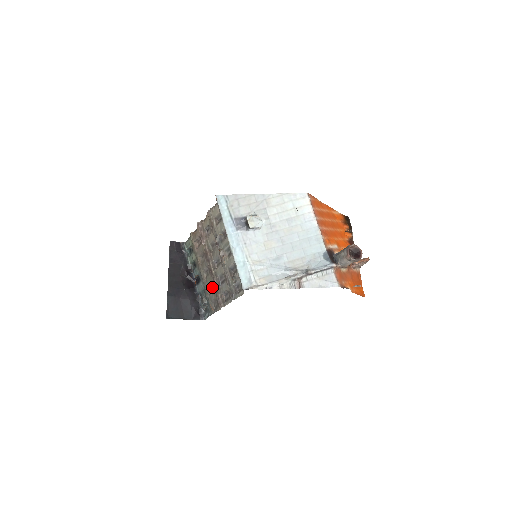
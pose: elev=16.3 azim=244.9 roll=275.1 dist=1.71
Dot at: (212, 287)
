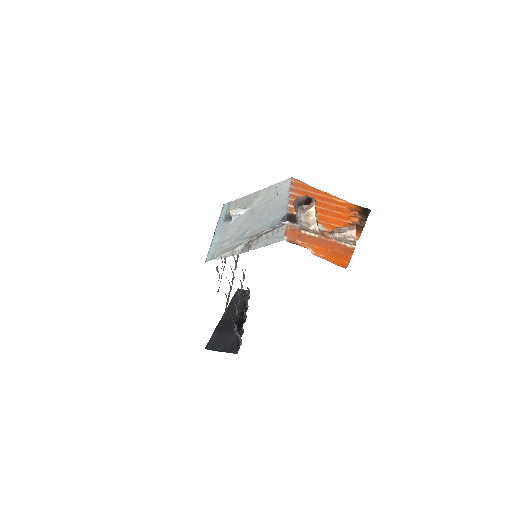
Dot at: (236, 307)
